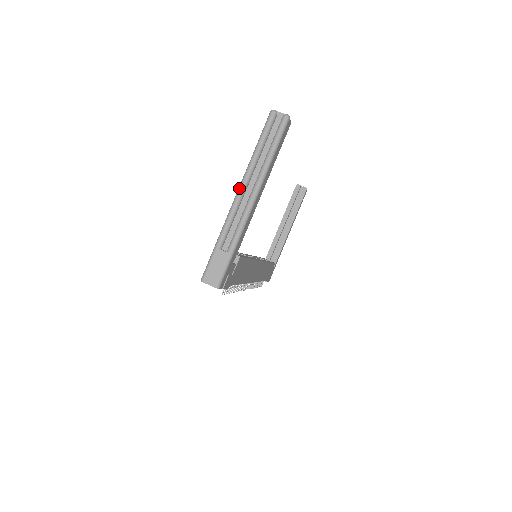
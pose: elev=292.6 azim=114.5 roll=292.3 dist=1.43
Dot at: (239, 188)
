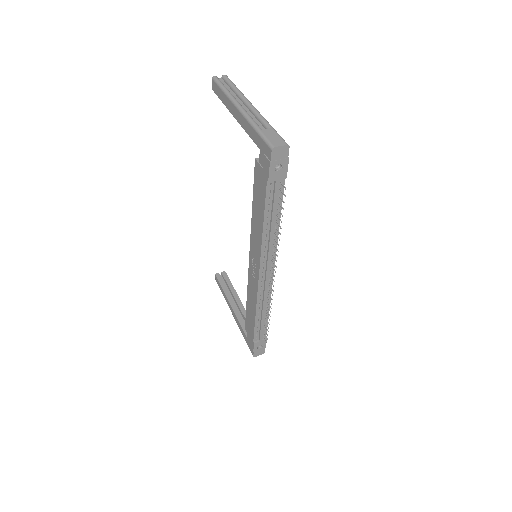
Dot at: (236, 105)
